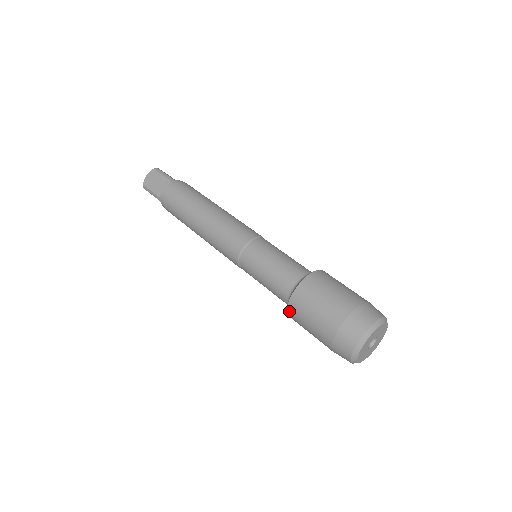
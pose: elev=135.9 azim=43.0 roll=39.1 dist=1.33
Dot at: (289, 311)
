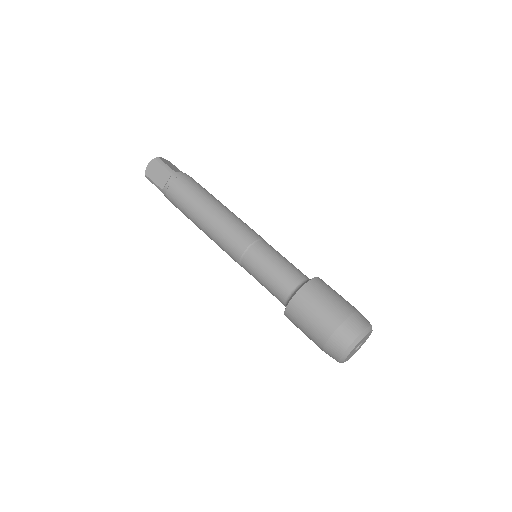
Dot at: (286, 315)
